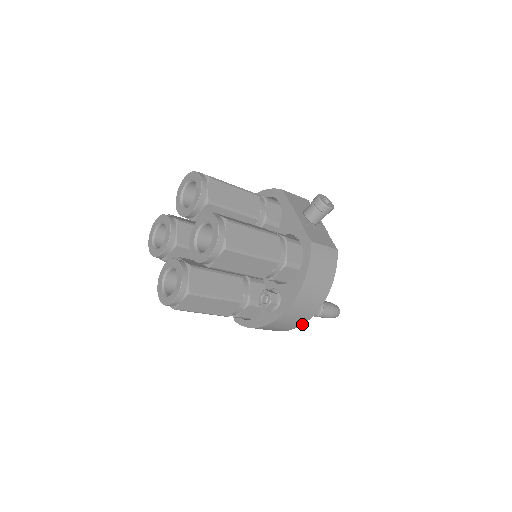
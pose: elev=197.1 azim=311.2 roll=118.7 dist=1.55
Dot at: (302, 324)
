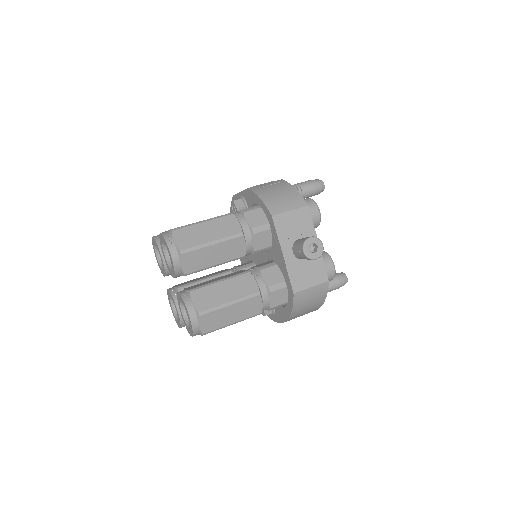
Dot at: occluded
